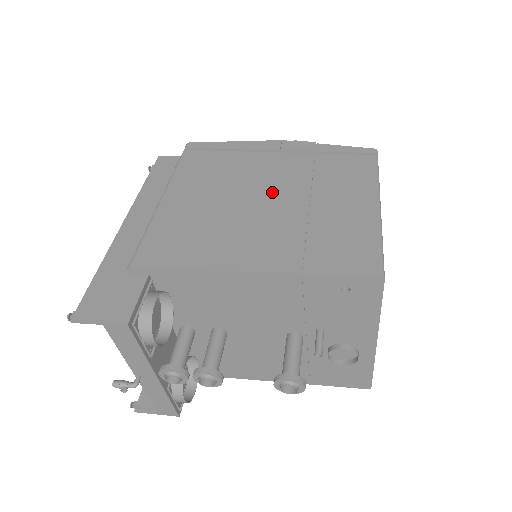
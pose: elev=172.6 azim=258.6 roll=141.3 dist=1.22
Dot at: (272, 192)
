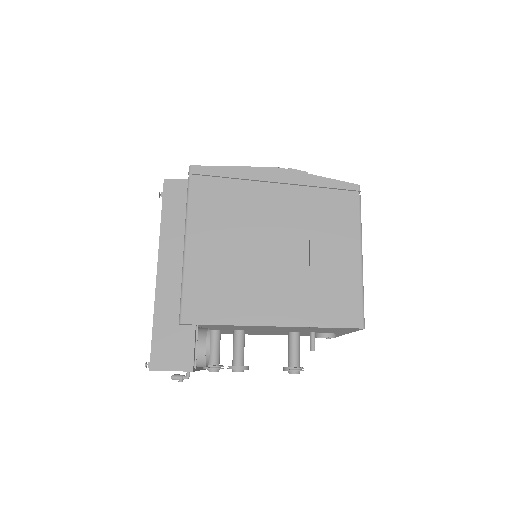
Dot at: (278, 239)
